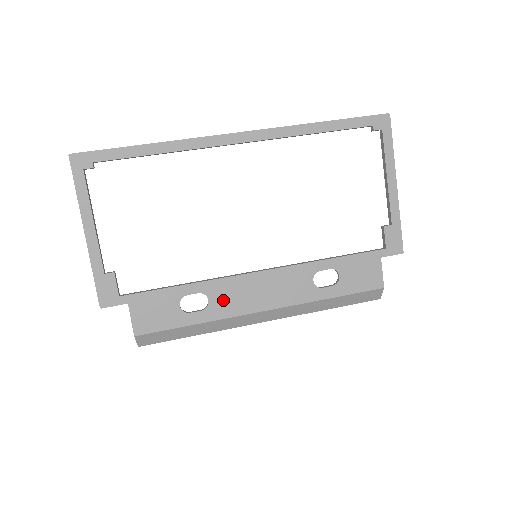
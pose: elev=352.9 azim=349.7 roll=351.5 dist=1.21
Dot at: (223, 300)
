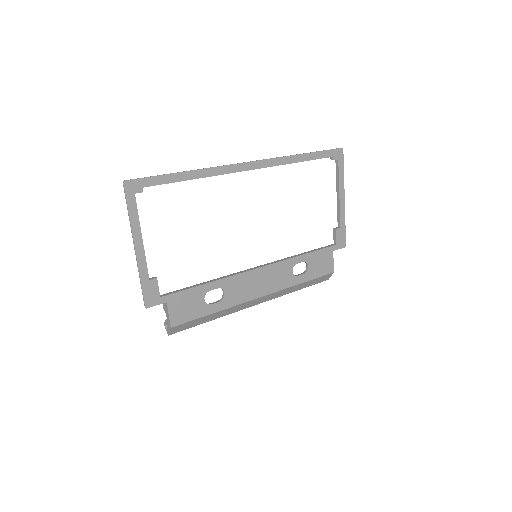
Dot at: (234, 292)
